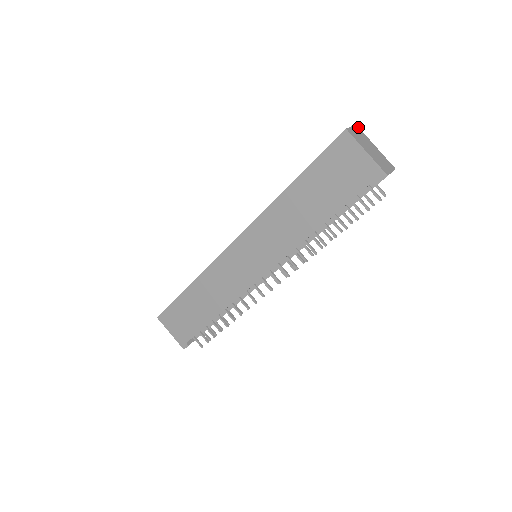
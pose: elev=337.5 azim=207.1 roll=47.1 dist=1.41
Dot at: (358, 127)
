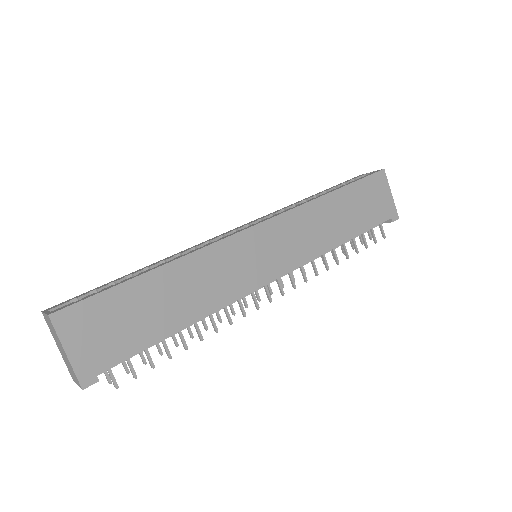
Dot at: occluded
